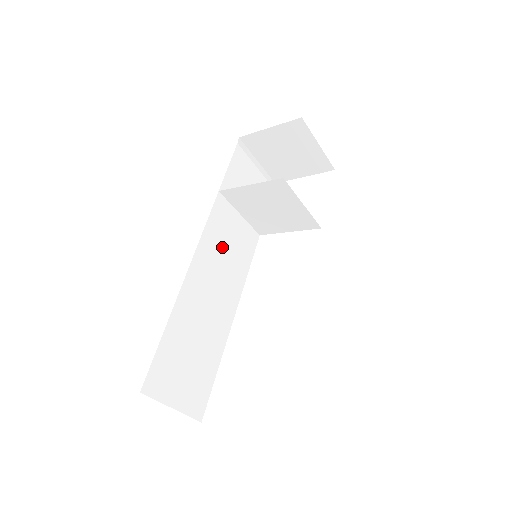
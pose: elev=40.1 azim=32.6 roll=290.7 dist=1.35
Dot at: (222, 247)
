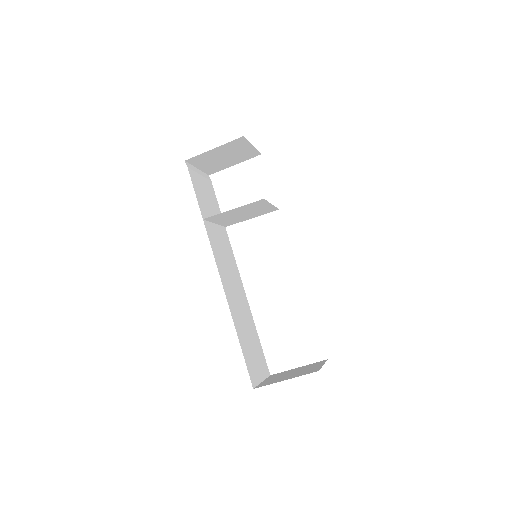
Dot at: (223, 258)
